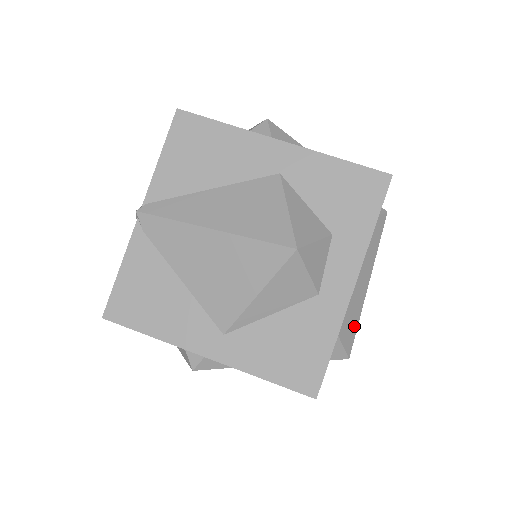
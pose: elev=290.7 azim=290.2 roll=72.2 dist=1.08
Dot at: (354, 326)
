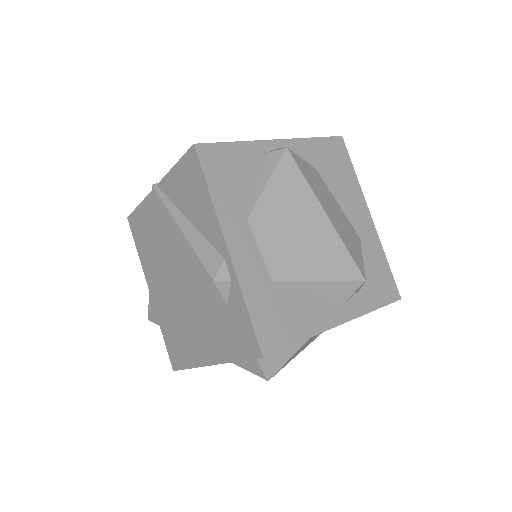
Dot at: occluded
